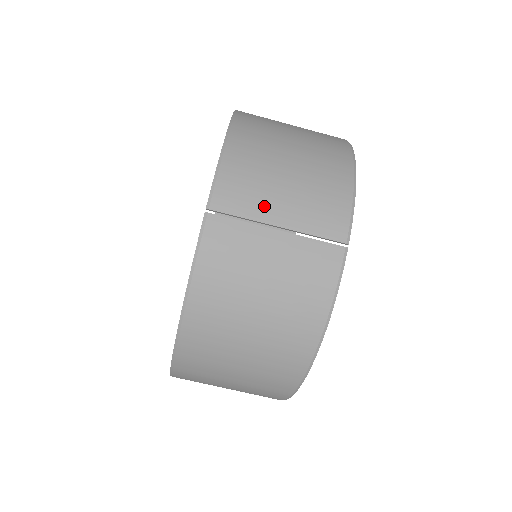
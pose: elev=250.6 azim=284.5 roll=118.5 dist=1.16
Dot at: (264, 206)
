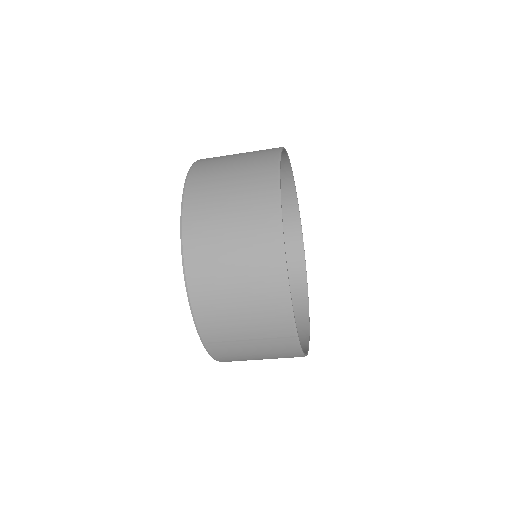
Dot at: (234, 333)
